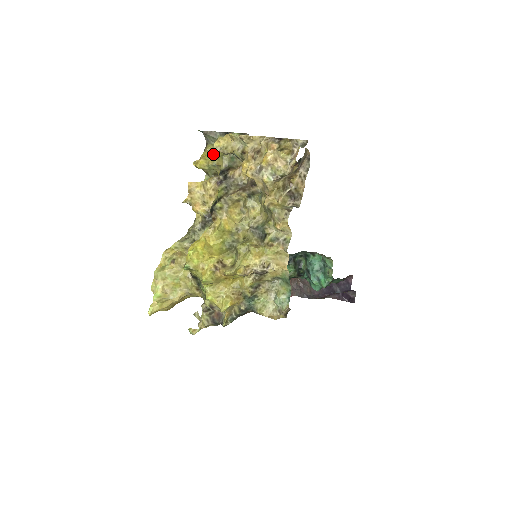
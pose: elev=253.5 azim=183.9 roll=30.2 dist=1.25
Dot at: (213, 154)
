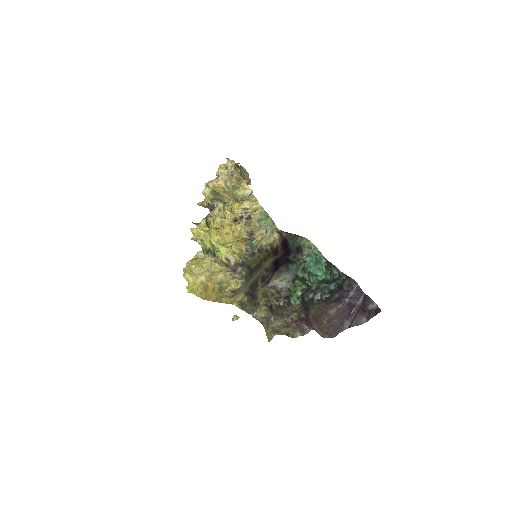
Dot at: occluded
